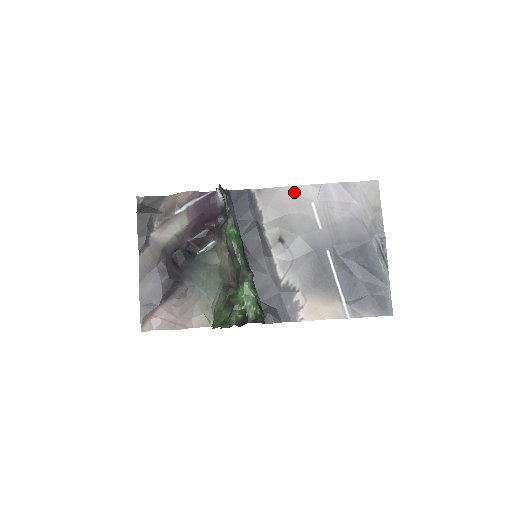
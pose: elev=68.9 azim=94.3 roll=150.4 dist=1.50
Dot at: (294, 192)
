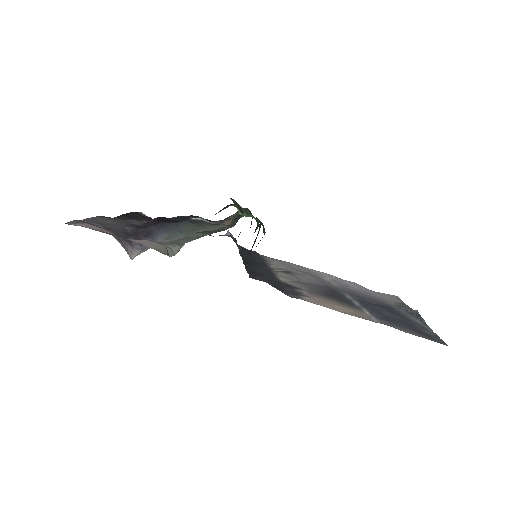
Dot at: (306, 269)
